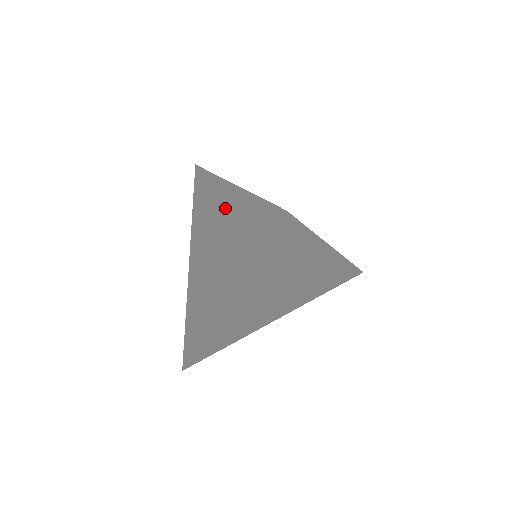
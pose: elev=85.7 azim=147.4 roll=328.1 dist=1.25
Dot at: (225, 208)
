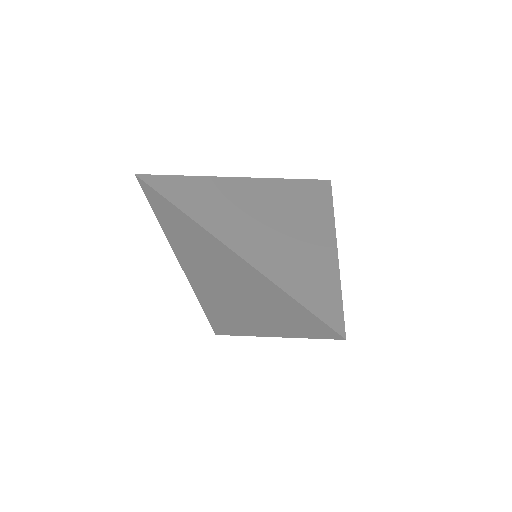
Dot at: (234, 269)
